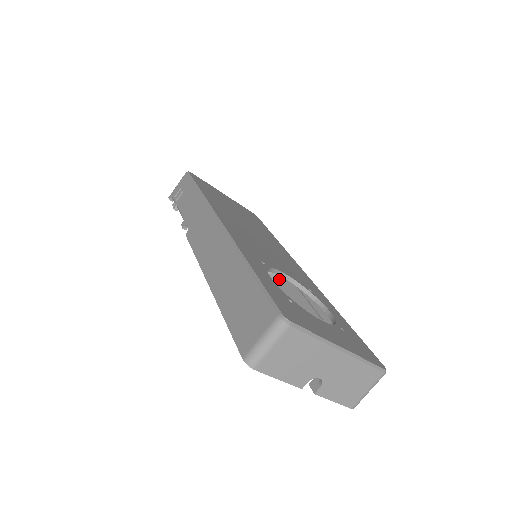
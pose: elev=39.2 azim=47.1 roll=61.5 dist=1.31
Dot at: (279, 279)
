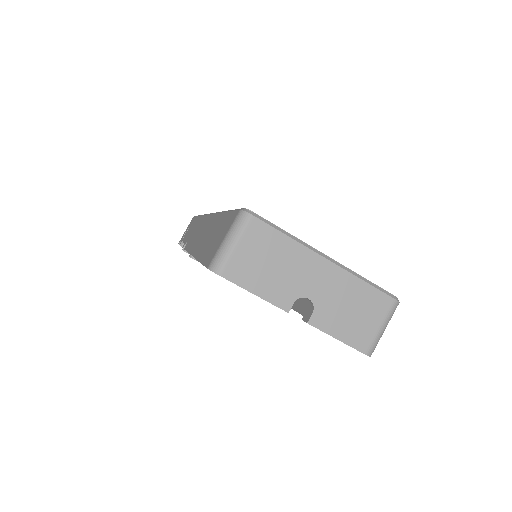
Dot at: occluded
